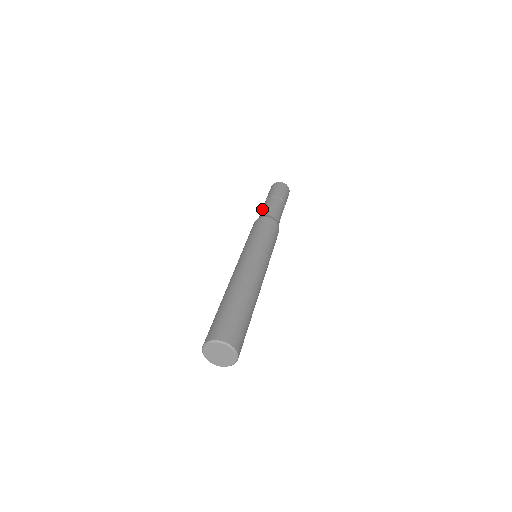
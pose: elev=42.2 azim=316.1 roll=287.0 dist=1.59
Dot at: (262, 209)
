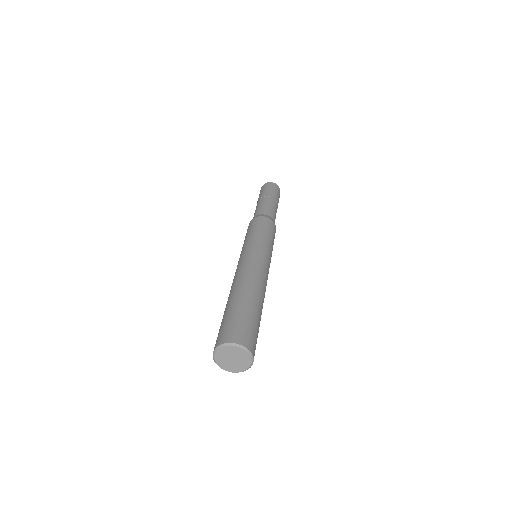
Dot at: (259, 206)
